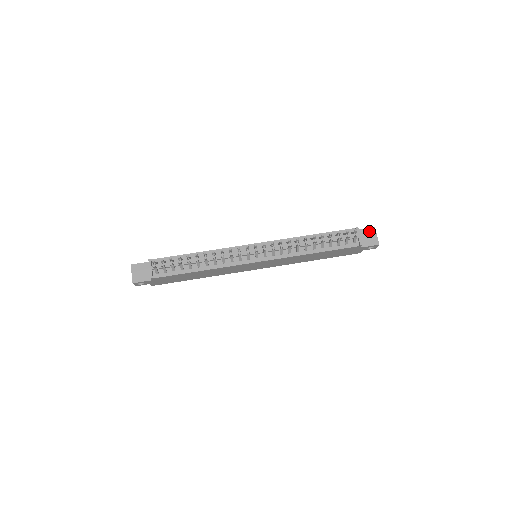
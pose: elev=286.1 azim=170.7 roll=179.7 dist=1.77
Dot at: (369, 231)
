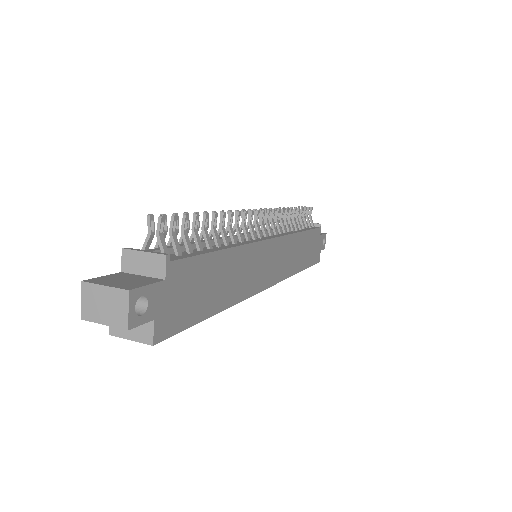
Dot at: occluded
